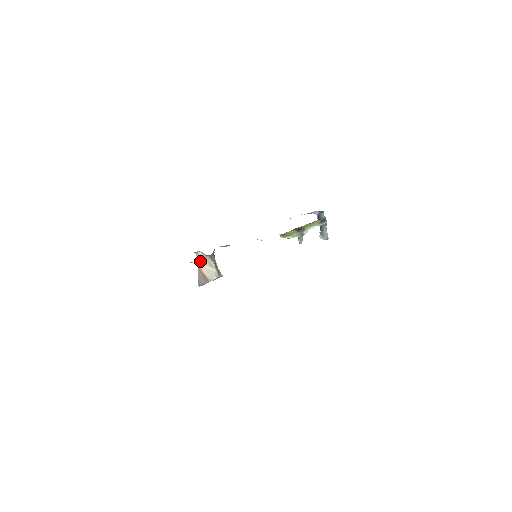
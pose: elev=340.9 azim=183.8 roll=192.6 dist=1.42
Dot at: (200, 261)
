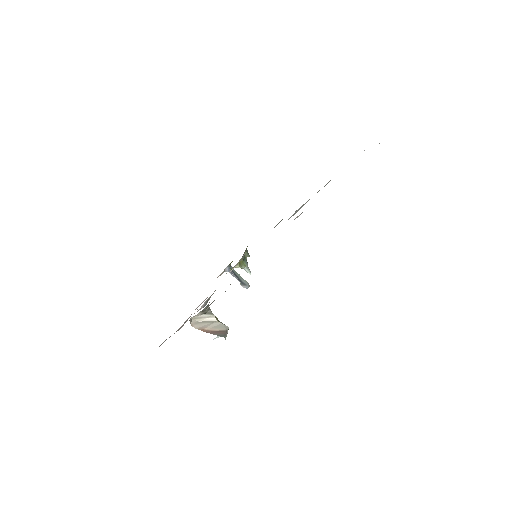
Dot at: (199, 327)
